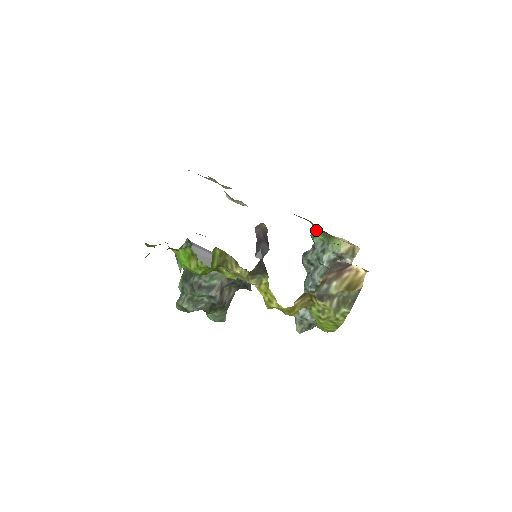
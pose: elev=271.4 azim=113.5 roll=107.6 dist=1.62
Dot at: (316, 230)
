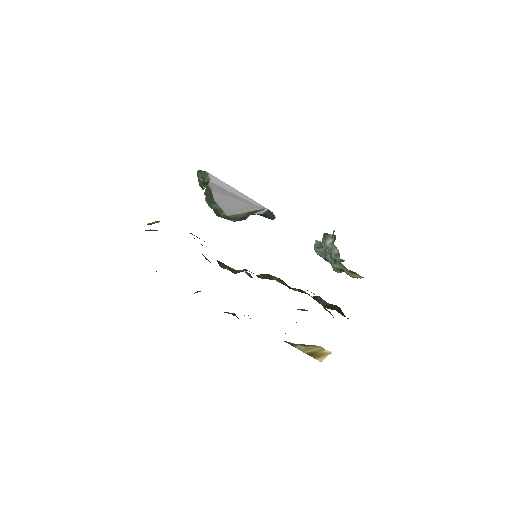
Dot at: occluded
